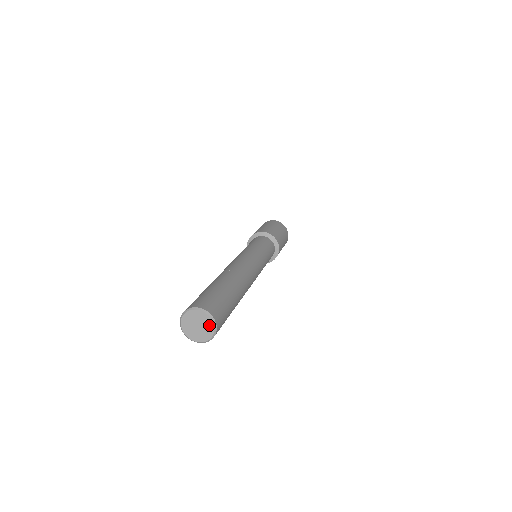
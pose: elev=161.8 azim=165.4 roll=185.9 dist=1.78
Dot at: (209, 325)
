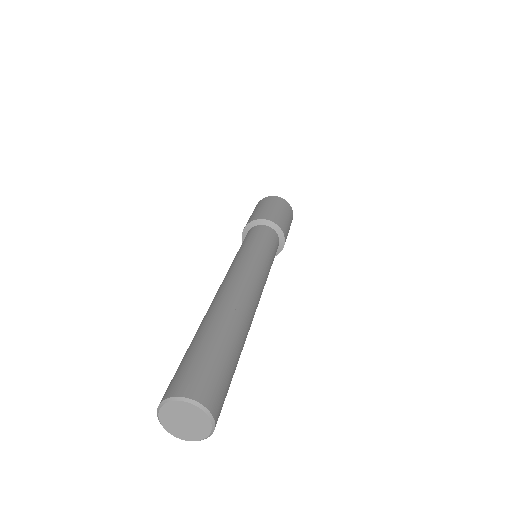
Dot at: (203, 429)
